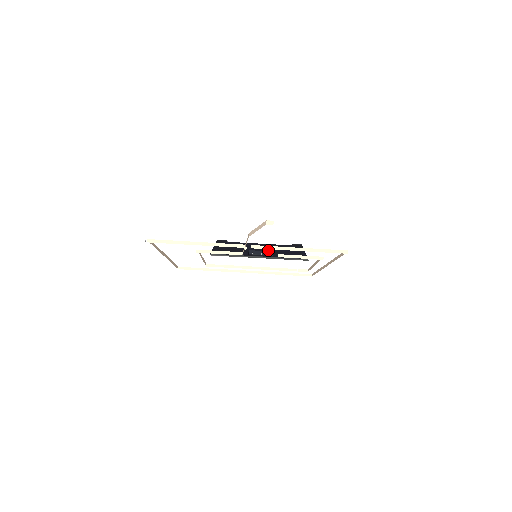
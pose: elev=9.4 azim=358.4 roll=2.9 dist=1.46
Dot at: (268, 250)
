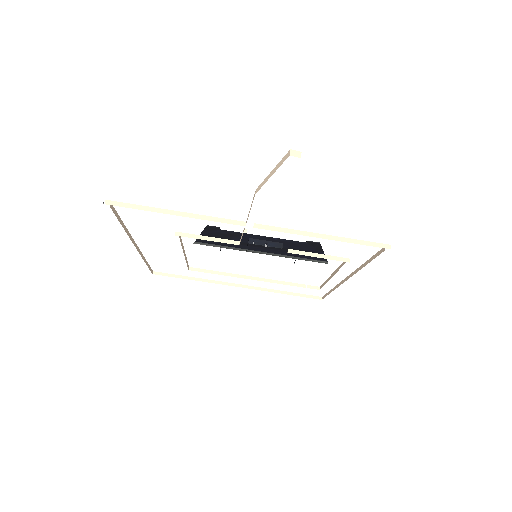
Dot at: occluded
